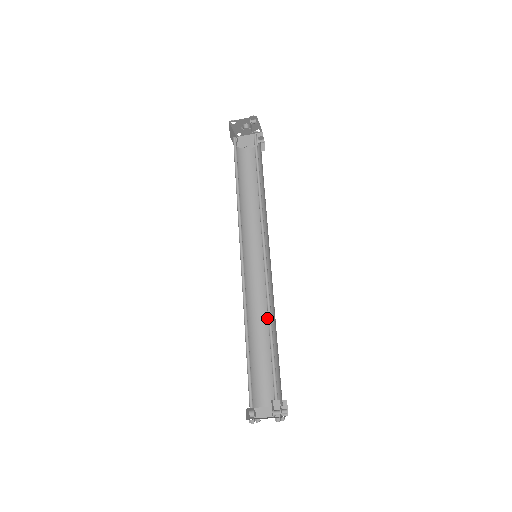
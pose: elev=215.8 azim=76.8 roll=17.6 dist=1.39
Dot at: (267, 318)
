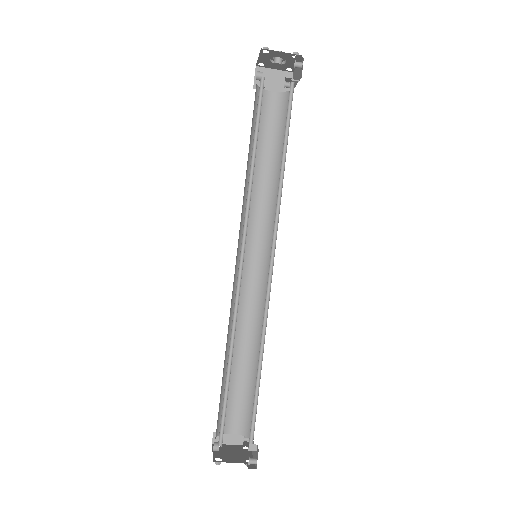
Dot at: (250, 332)
